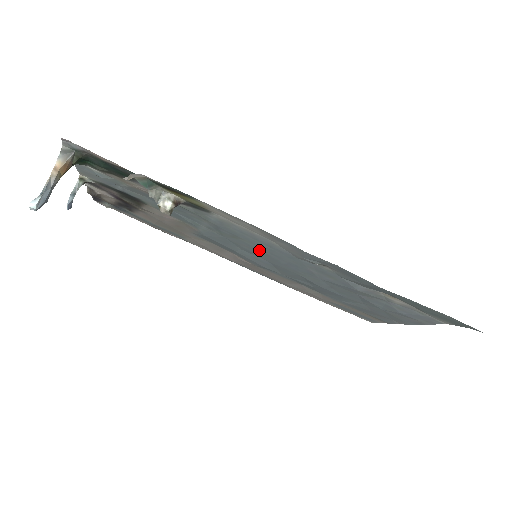
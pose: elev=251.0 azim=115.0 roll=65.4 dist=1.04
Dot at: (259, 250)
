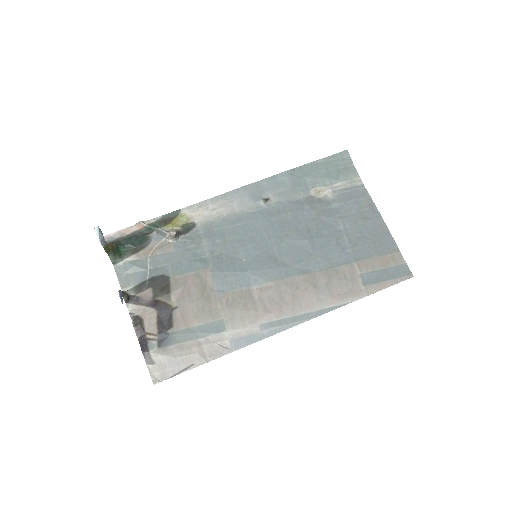
Dot at: (246, 239)
